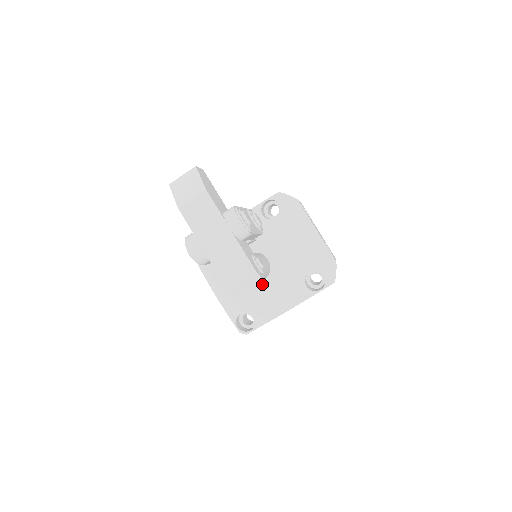
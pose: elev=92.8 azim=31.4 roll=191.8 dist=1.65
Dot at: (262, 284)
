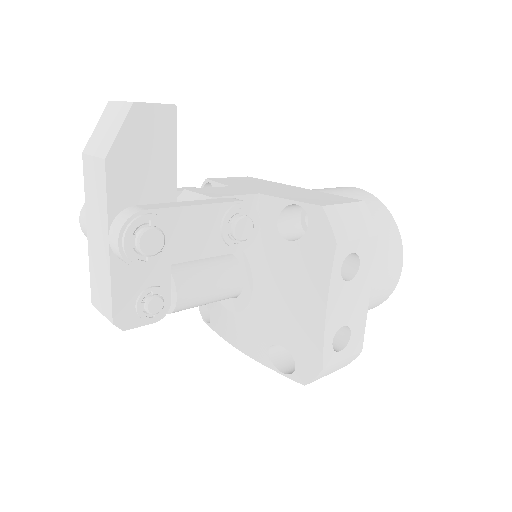
Dot at: (225, 299)
